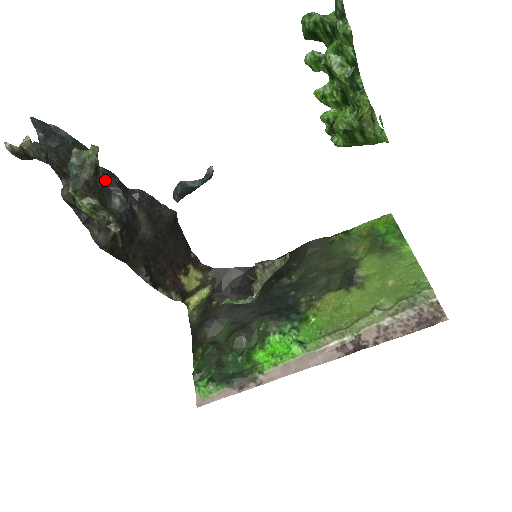
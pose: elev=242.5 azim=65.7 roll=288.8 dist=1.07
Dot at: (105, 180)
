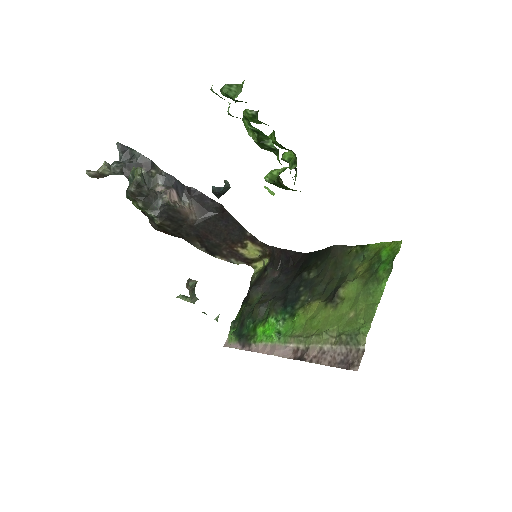
Dot at: (165, 182)
